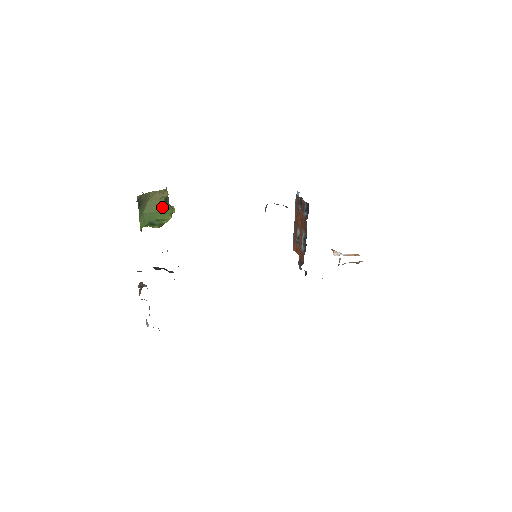
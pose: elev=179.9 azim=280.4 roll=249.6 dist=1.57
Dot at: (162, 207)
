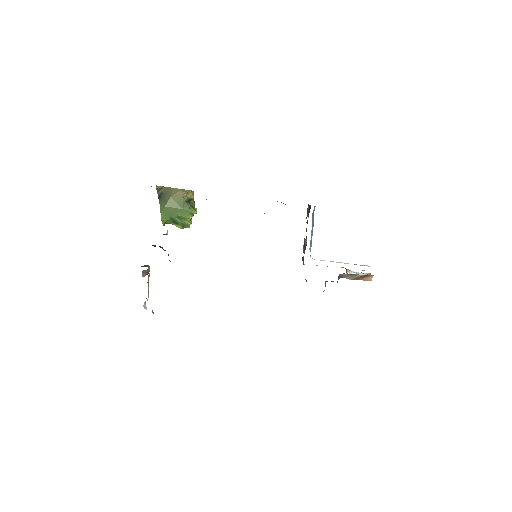
Dot at: (183, 205)
